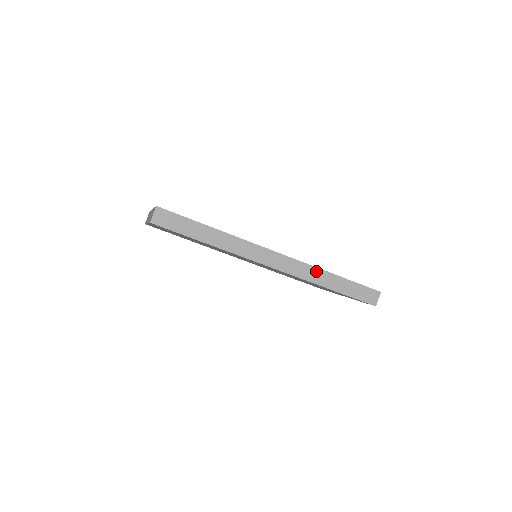
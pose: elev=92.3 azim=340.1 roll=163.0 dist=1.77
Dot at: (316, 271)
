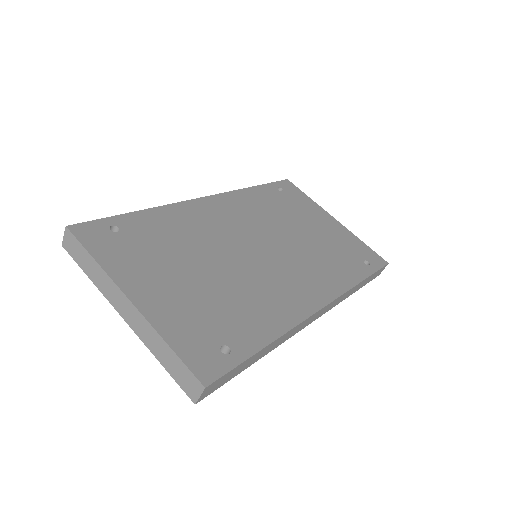
Dot at: (349, 292)
